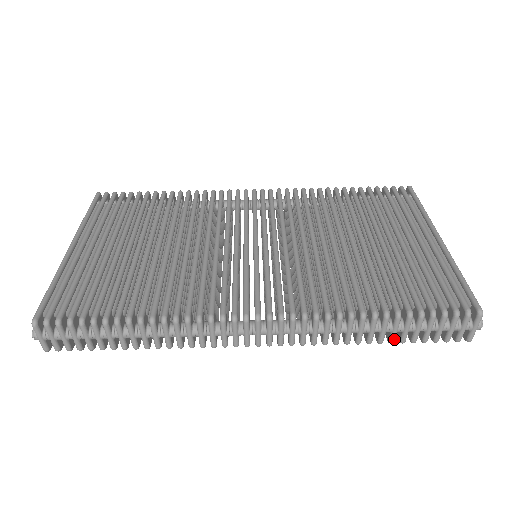
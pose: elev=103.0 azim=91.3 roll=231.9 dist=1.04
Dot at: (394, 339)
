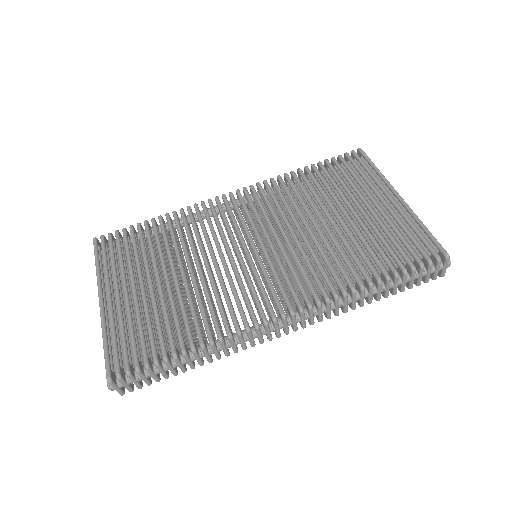
Dot at: (388, 295)
